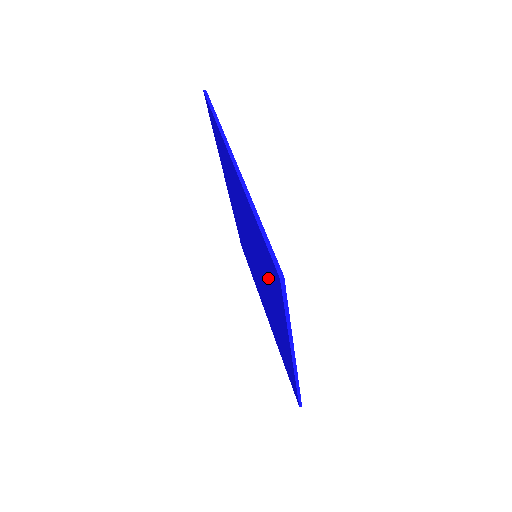
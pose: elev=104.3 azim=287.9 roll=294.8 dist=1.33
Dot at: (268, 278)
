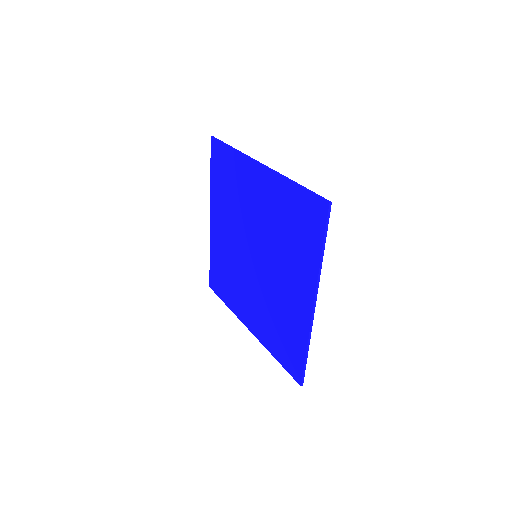
Dot at: (292, 241)
